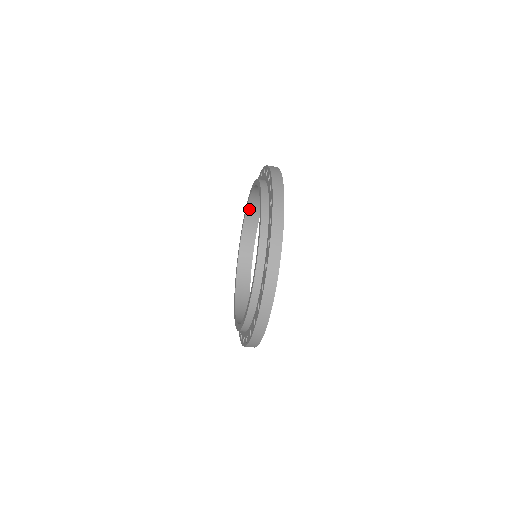
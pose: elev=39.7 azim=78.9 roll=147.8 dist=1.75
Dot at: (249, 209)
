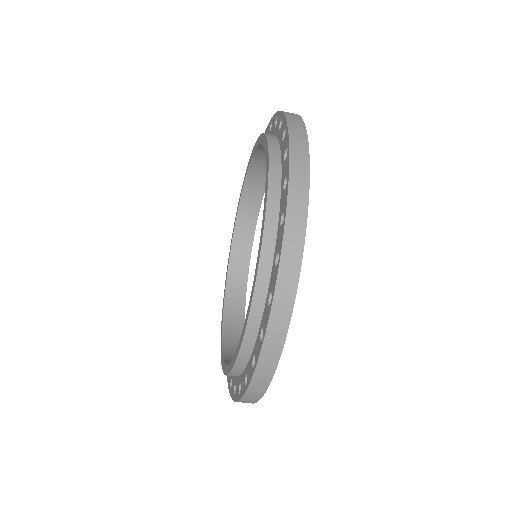
Dot at: (235, 247)
